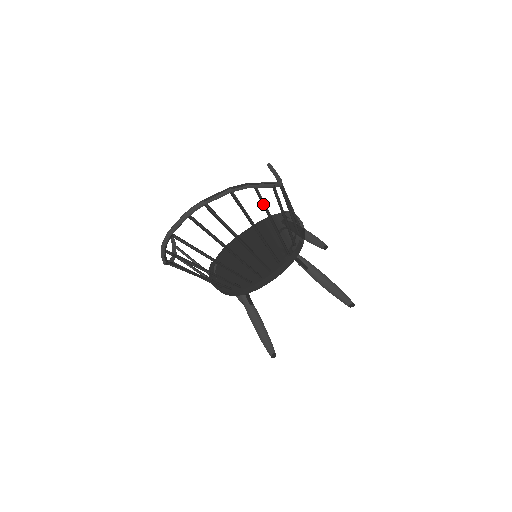
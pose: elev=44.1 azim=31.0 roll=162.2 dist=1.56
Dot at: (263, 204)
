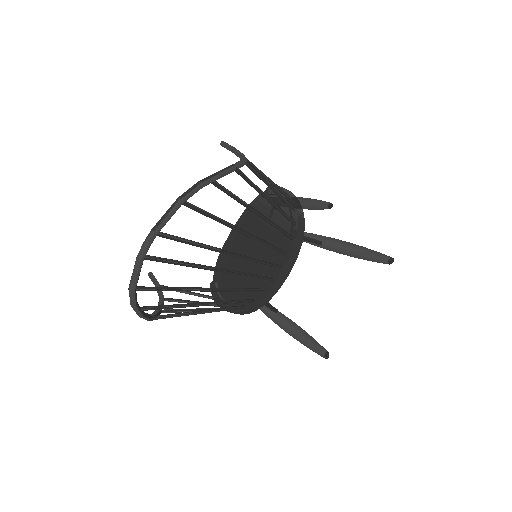
Dot at: (233, 197)
